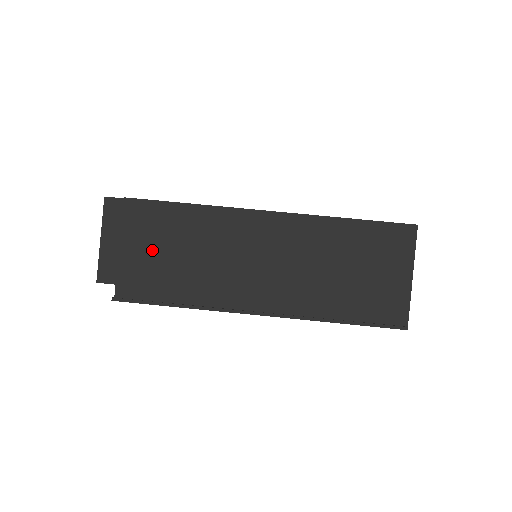
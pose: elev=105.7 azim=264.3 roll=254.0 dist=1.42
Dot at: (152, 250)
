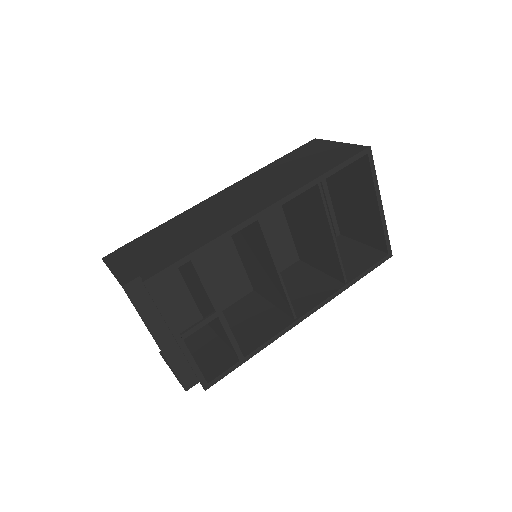
Dot at: (157, 247)
